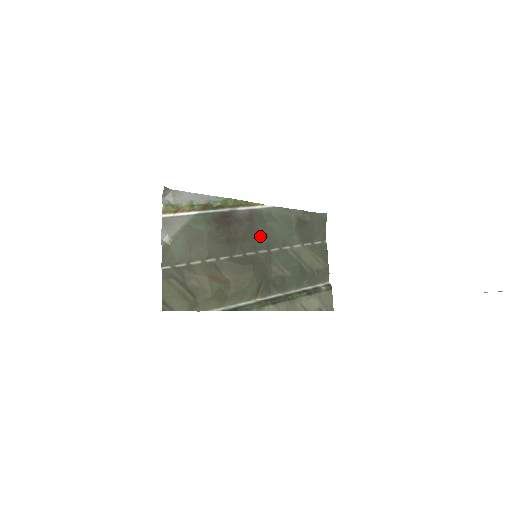
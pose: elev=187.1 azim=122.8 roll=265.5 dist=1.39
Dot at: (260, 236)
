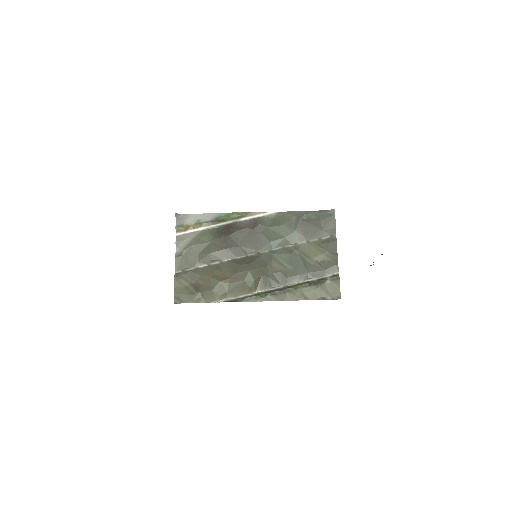
Dot at: (261, 239)
